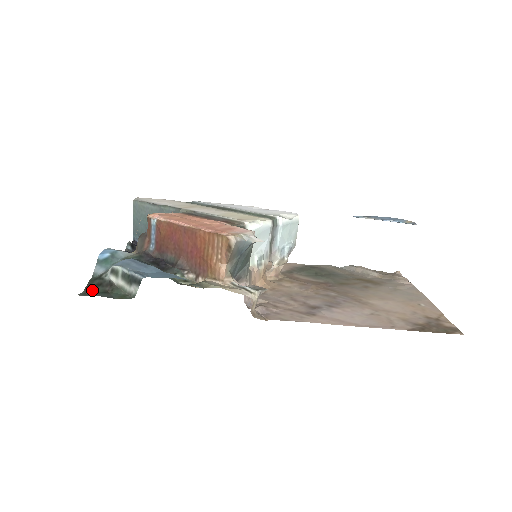
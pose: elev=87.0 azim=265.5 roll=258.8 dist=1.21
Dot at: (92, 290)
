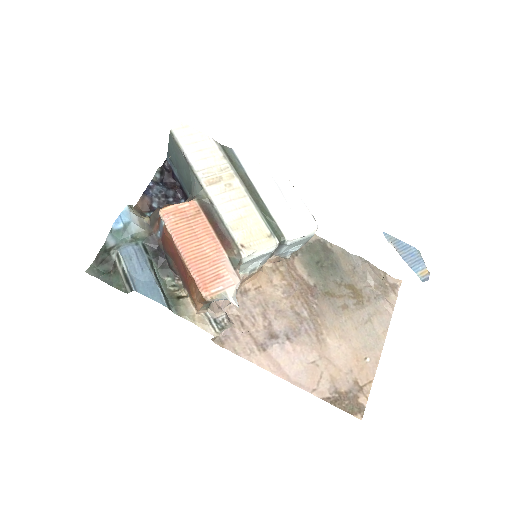
Dot at: (100, 265)
